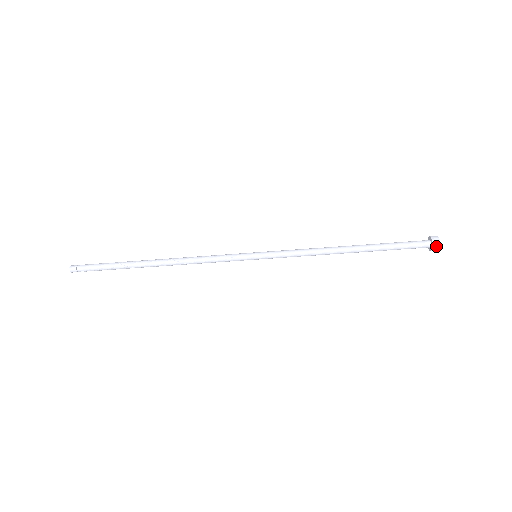
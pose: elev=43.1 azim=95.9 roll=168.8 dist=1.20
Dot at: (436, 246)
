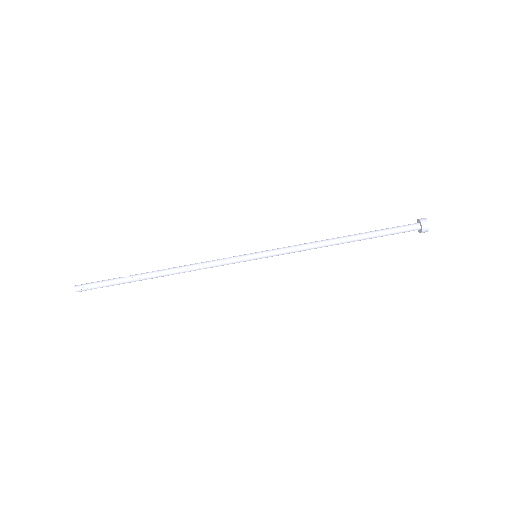
Dot at: (424, 222)
